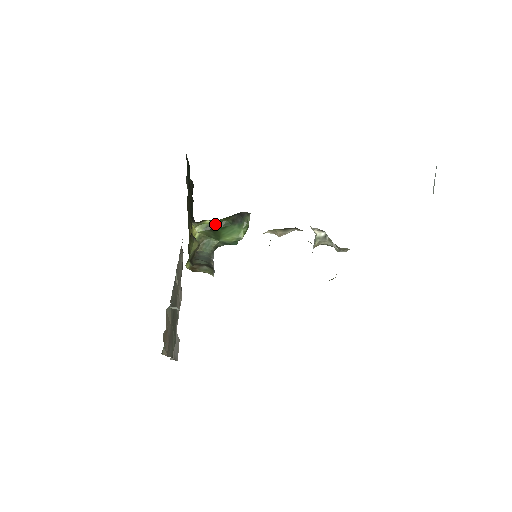
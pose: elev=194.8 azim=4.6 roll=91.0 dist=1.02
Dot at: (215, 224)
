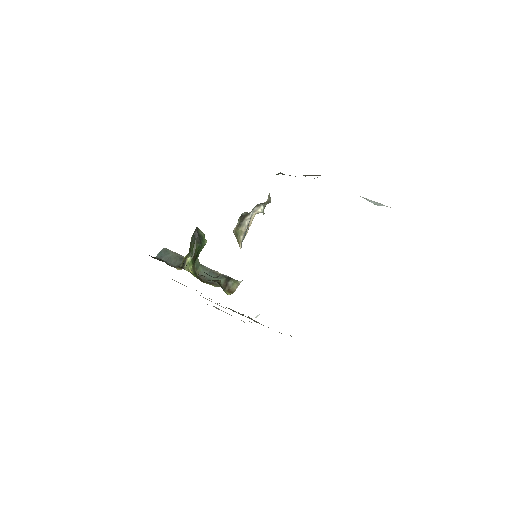
Dot at: (194, 255)
